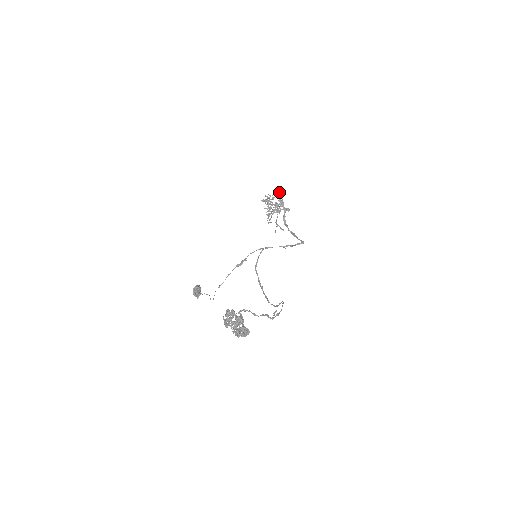
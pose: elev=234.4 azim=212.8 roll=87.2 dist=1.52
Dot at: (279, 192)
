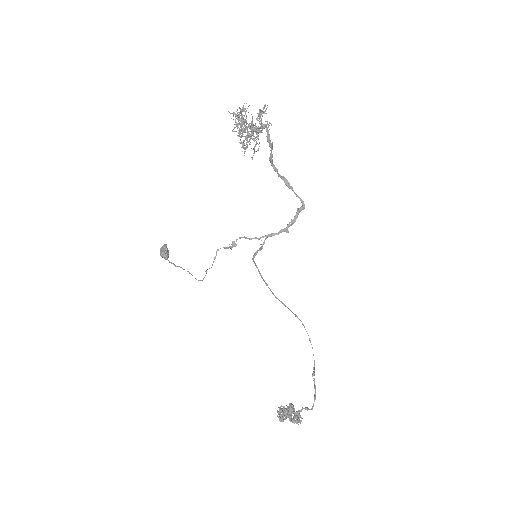
Dot at: (259, 112)
